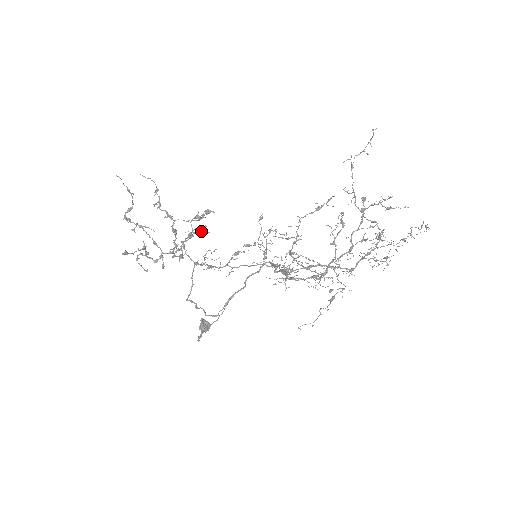
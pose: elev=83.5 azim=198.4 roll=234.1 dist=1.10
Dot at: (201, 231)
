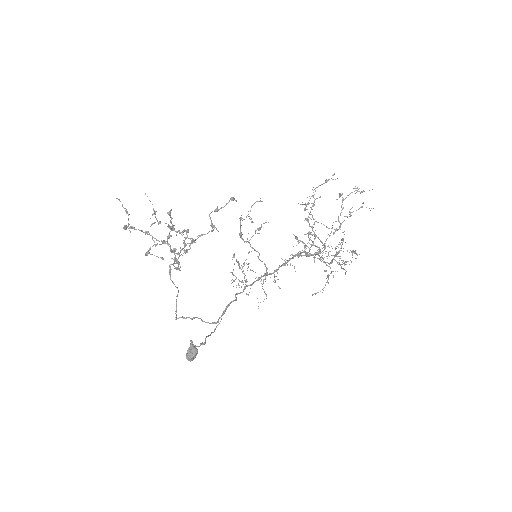
Dot at: (211, 231)
